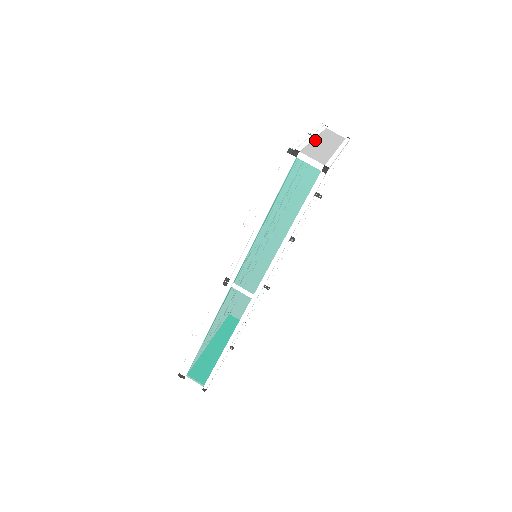
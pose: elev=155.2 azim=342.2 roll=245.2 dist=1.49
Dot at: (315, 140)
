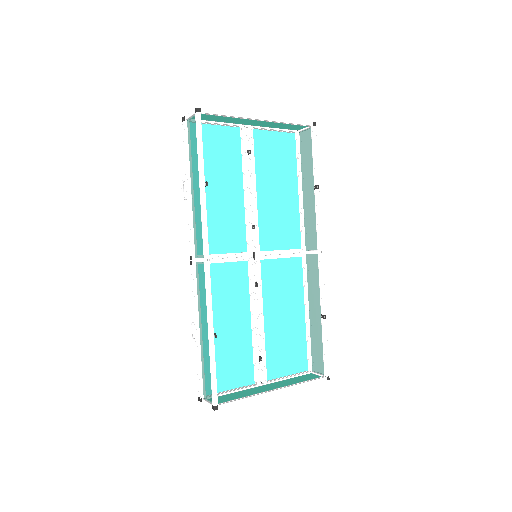
Dot at: (246, 124)
